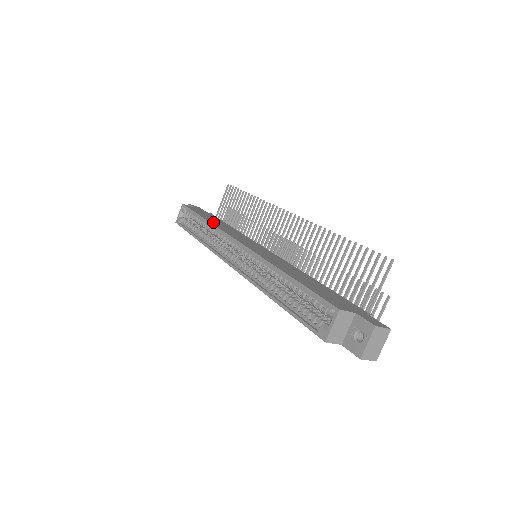
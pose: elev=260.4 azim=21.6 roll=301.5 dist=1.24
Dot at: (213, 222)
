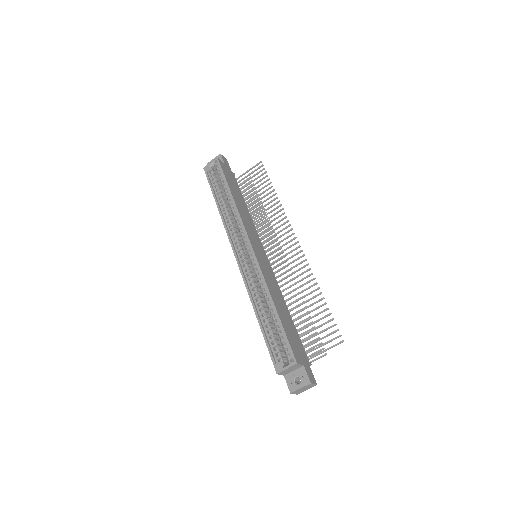
Dot at: (237, 202)
